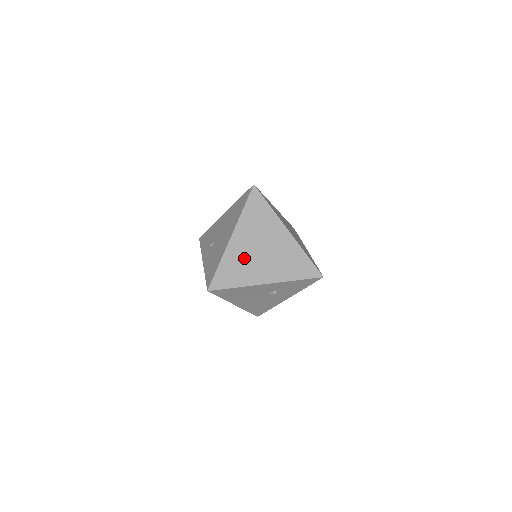
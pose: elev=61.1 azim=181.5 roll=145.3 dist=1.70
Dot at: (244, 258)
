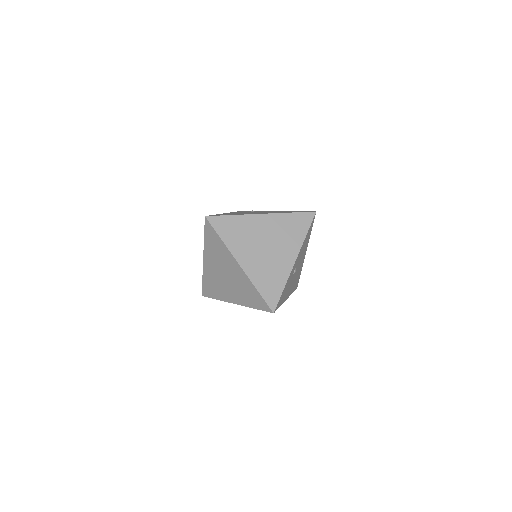
Dot at: (215, 279)
